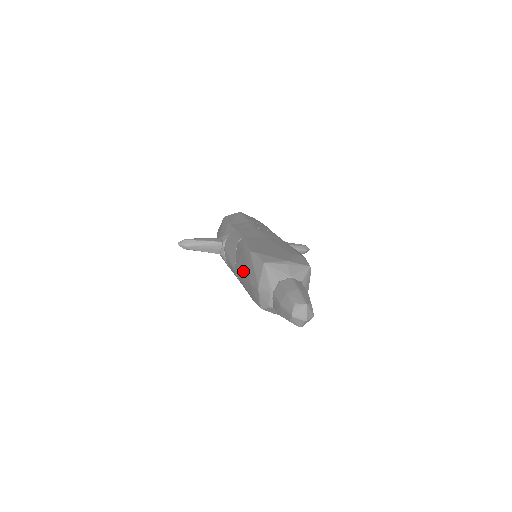
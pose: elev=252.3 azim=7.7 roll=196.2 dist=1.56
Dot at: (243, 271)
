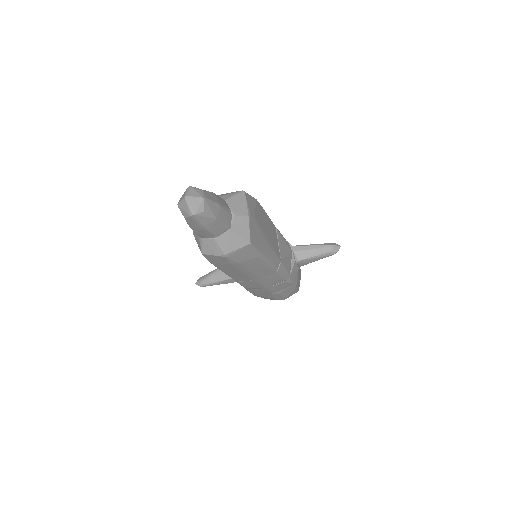
Dot at: occluded
